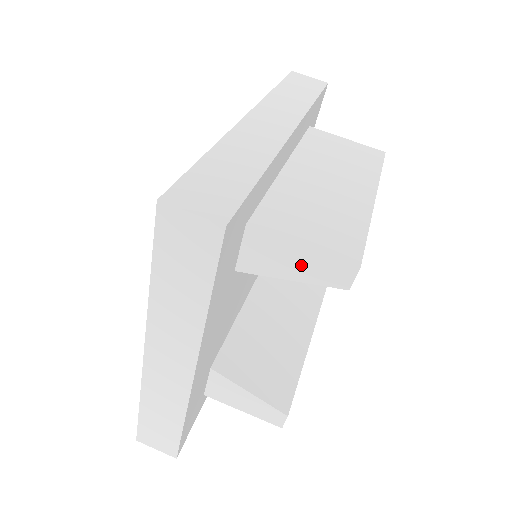
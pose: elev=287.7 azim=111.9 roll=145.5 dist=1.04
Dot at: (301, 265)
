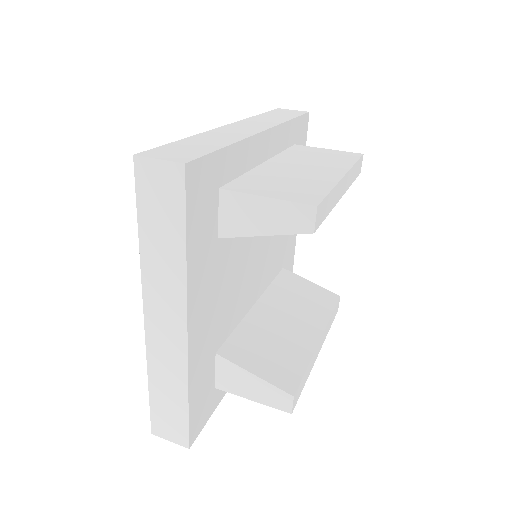
Dot at: (269, 217)
